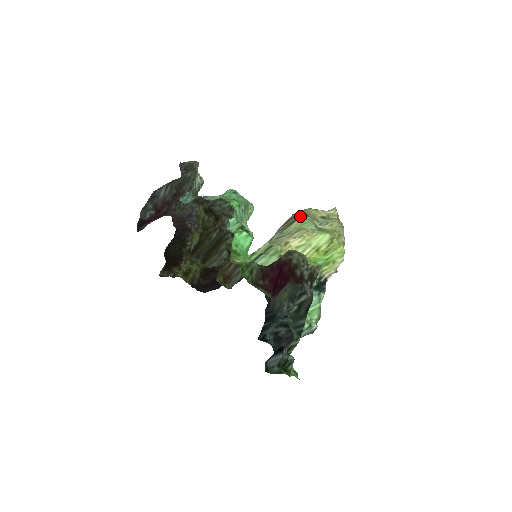
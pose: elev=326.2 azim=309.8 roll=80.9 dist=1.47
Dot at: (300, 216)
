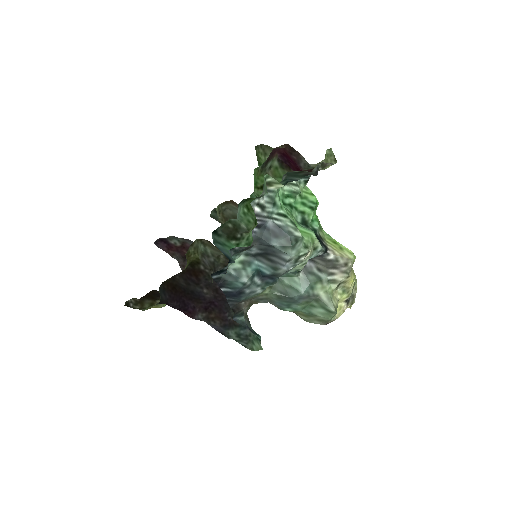
Dot at: occluded
